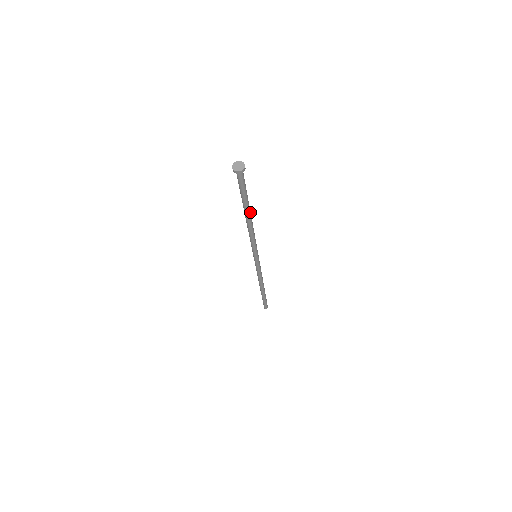
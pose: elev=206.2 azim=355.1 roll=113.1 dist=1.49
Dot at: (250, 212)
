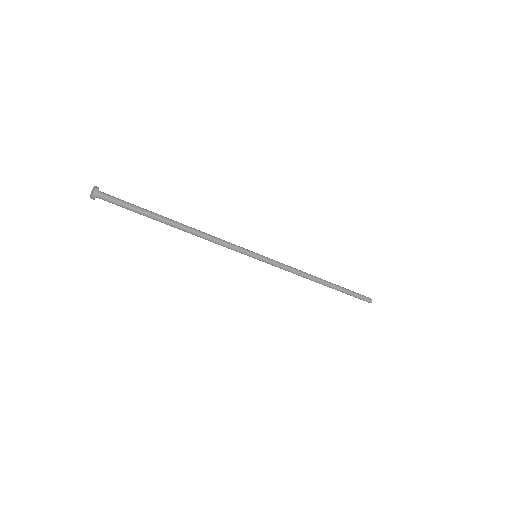
Dot at: (172, 220)
